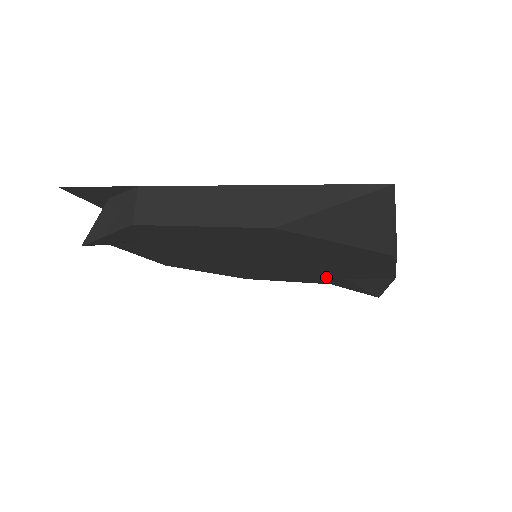
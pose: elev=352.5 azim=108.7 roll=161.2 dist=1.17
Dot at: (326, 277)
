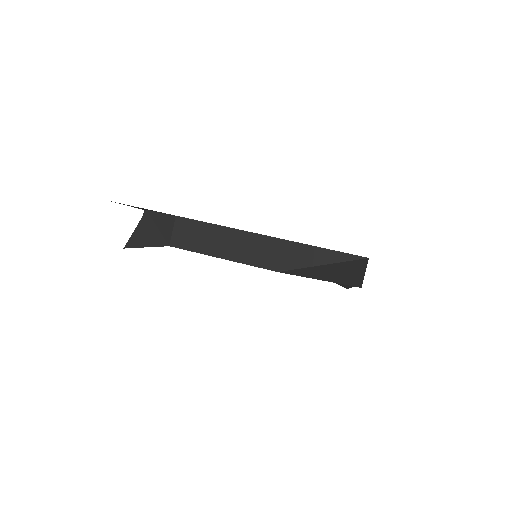
Dot at: occluded
